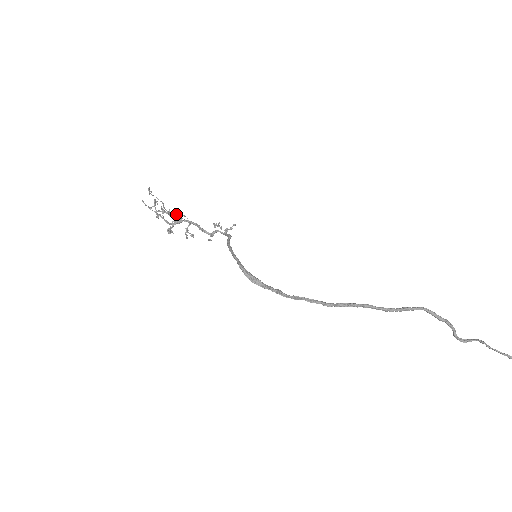
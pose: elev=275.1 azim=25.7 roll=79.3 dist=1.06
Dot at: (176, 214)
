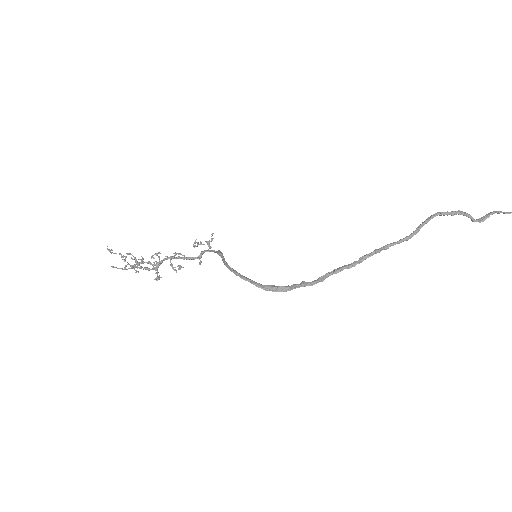
Dot at: (151, 257)
